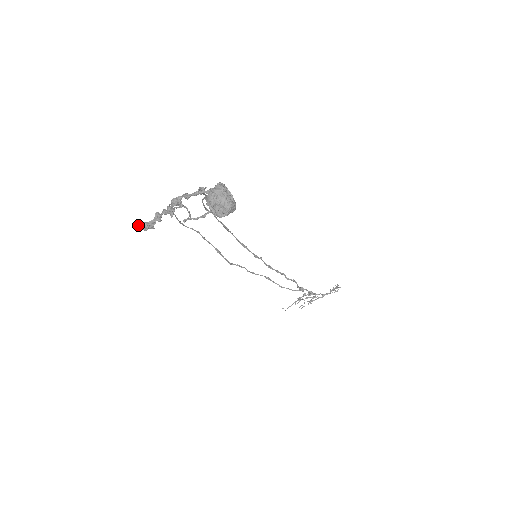
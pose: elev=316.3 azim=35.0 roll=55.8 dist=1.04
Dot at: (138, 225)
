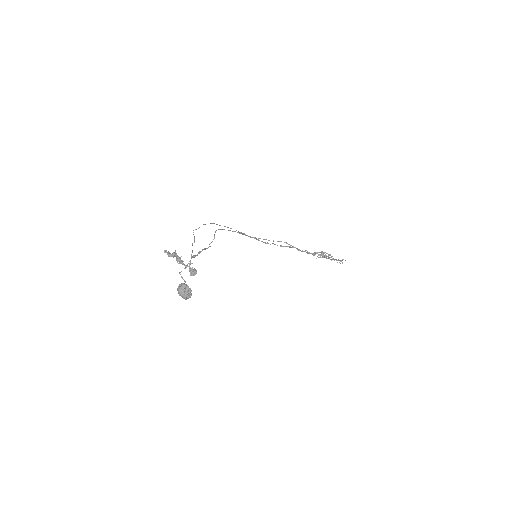
Dot at: occluded
